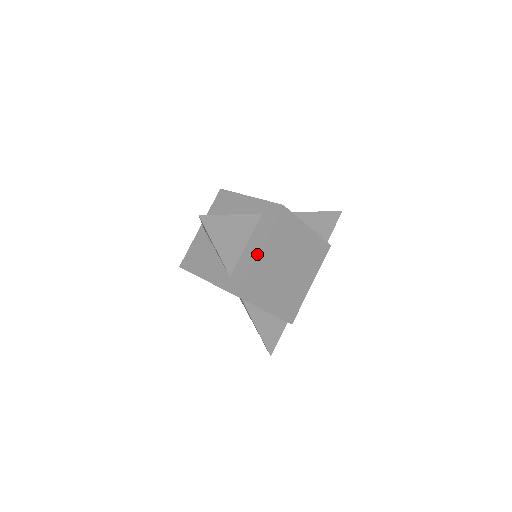
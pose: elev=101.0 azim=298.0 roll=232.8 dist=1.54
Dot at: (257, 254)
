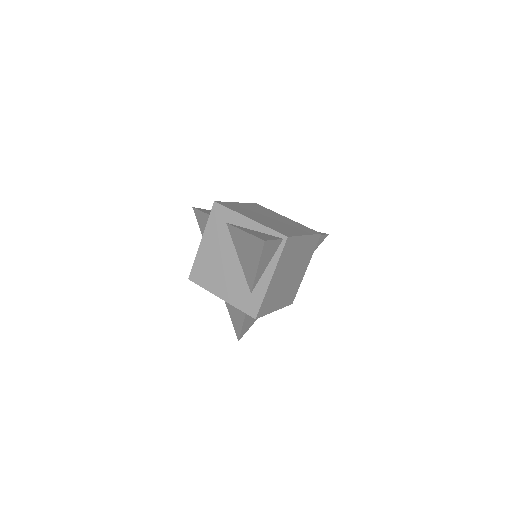
Dot at: occluded
